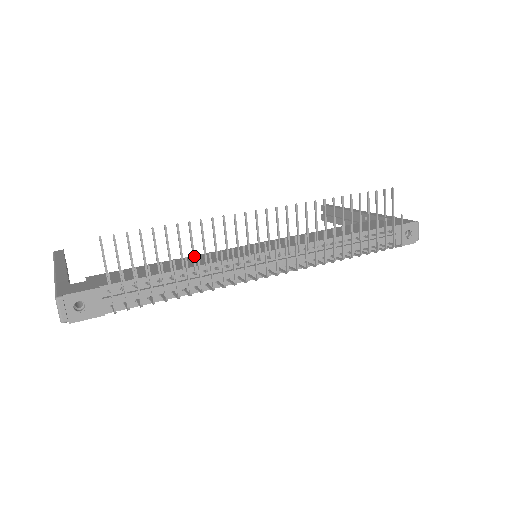
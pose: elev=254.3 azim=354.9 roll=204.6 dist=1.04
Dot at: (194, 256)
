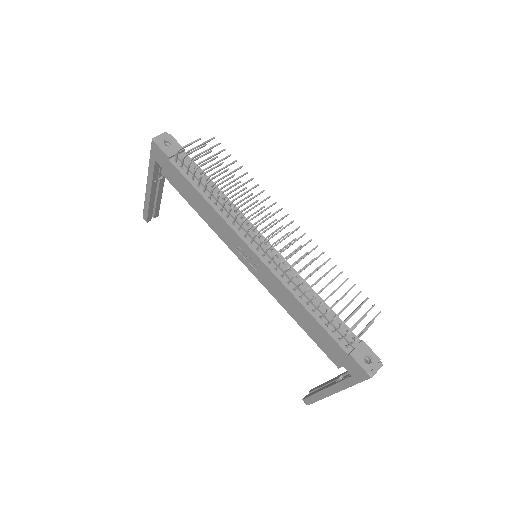
Dot at: (236, 189)
